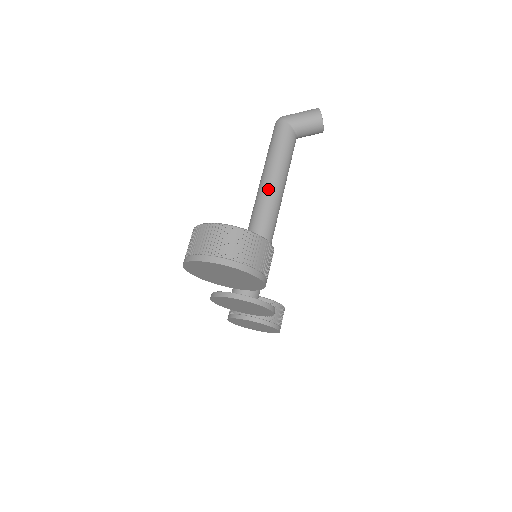
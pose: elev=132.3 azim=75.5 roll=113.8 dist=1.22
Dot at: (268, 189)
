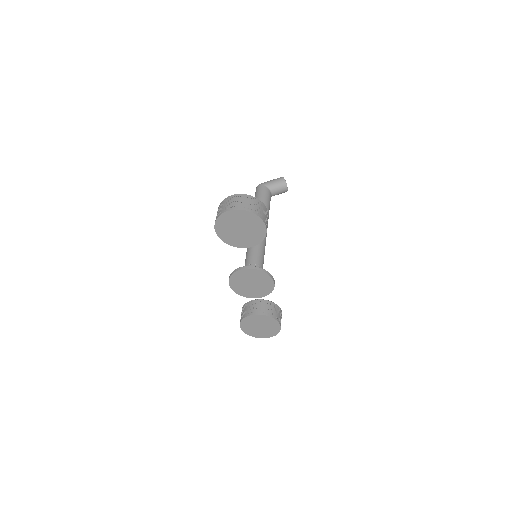
Dot at: occluded
